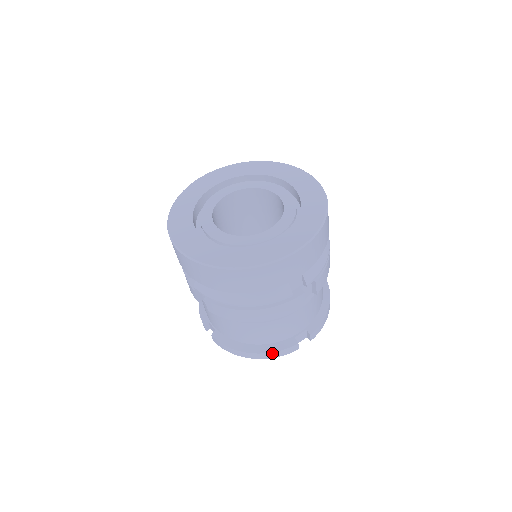
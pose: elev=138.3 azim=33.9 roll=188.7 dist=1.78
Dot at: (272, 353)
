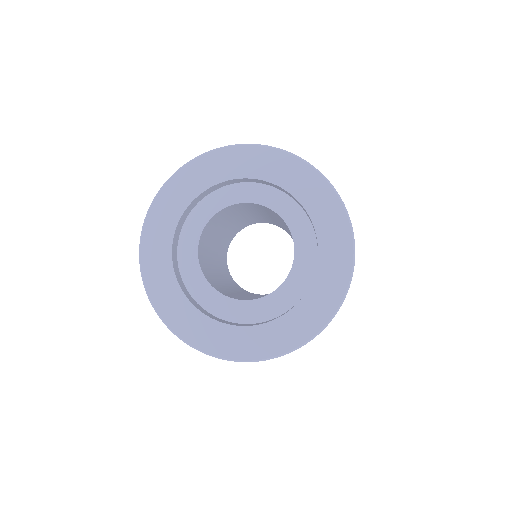
Dot at: occluded
